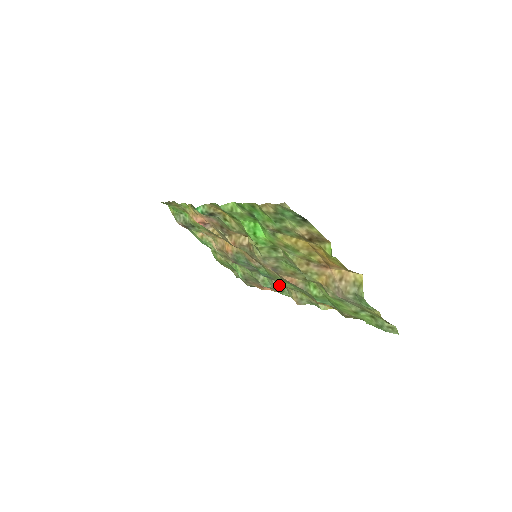
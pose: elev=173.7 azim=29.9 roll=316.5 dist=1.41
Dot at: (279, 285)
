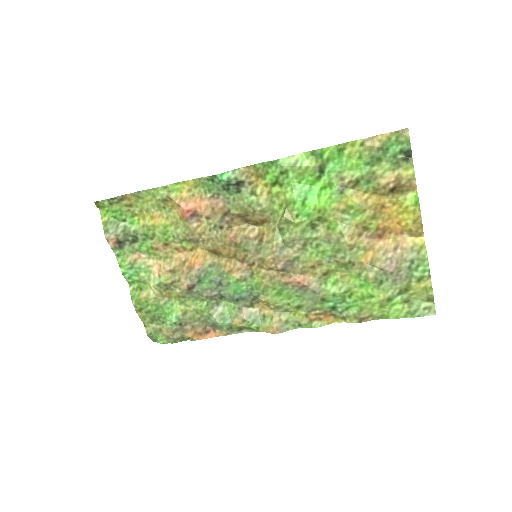
Dot at: (250, 313)
